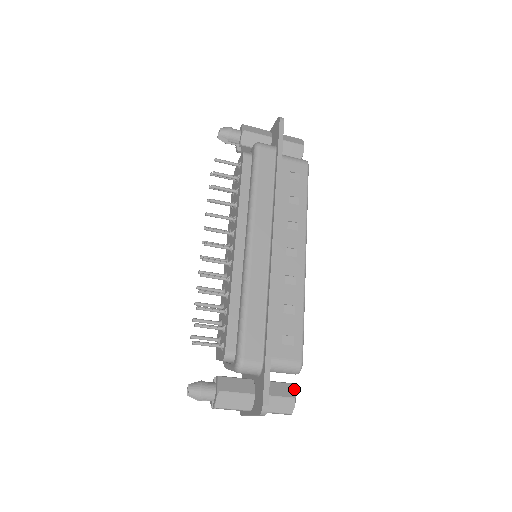
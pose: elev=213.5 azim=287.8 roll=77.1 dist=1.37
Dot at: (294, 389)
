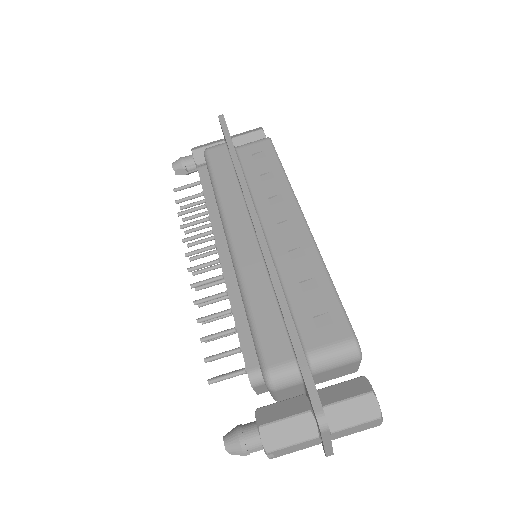
Dot at: (367, 381)
